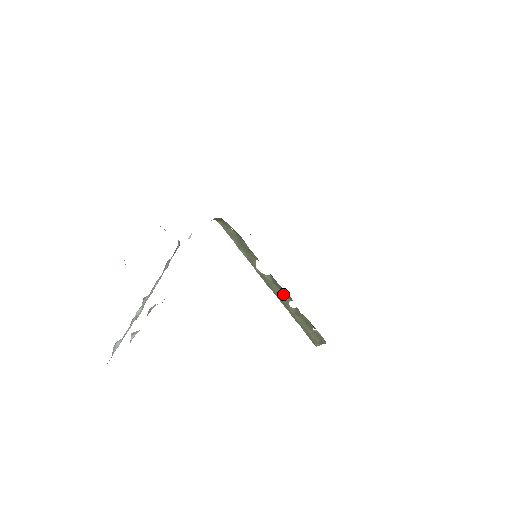
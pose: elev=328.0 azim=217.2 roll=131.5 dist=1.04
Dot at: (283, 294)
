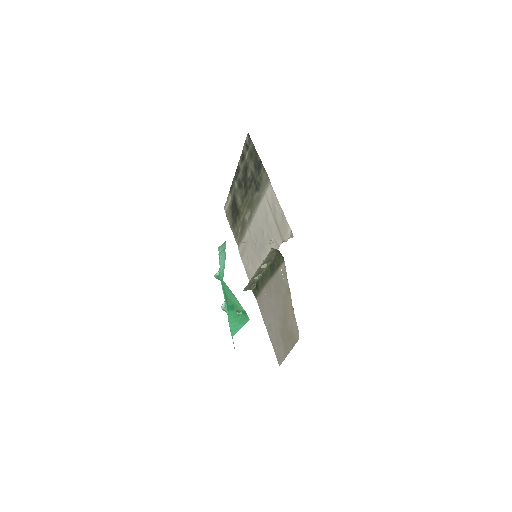
Dot at: (258, 275)
